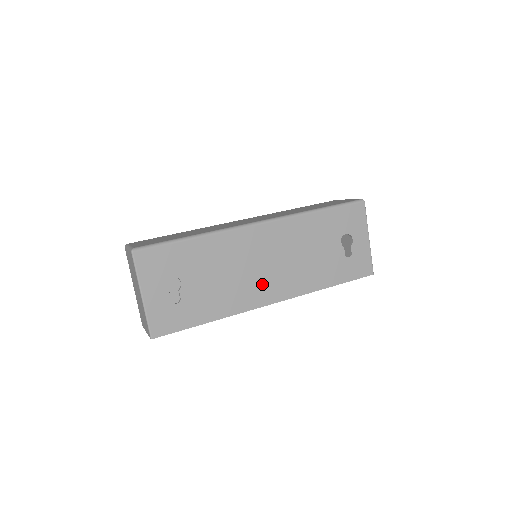
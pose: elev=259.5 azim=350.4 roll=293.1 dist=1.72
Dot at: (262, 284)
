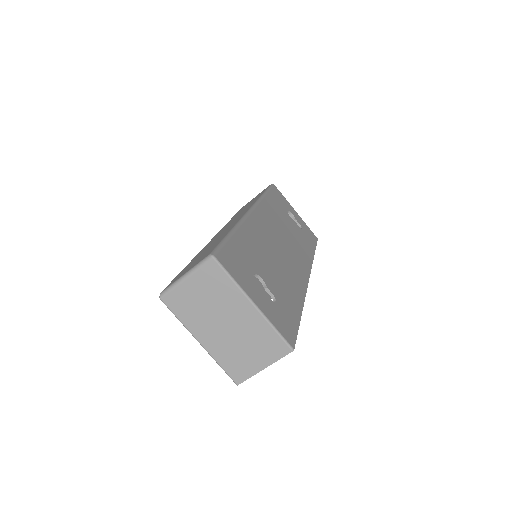
Dot at: (293, 263)
